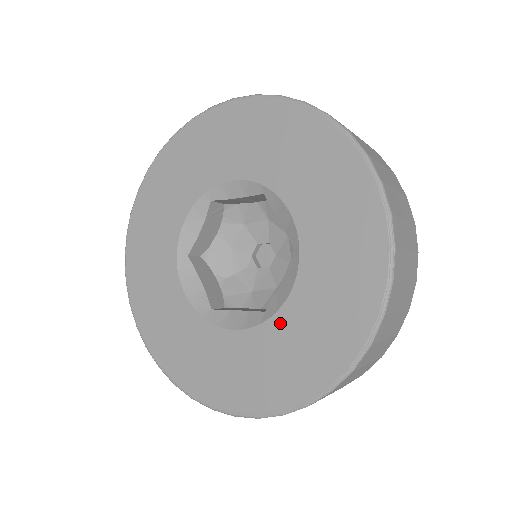
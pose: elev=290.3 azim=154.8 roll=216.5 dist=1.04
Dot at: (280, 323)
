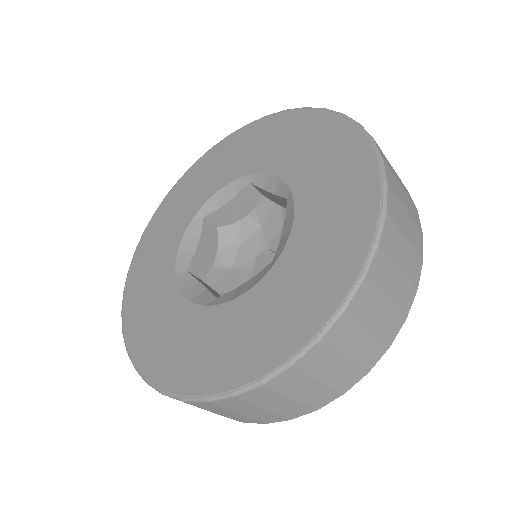
Dot at: (290, 257)
